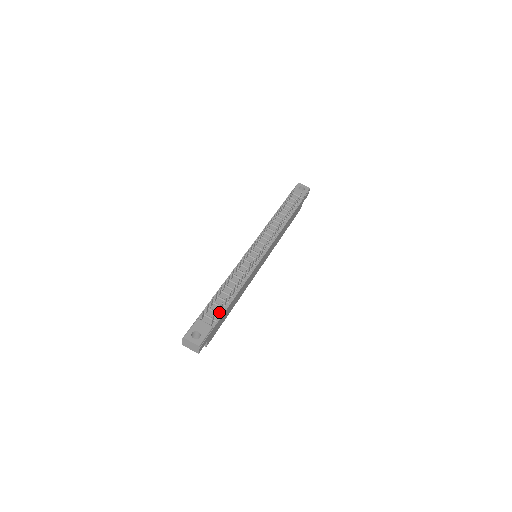
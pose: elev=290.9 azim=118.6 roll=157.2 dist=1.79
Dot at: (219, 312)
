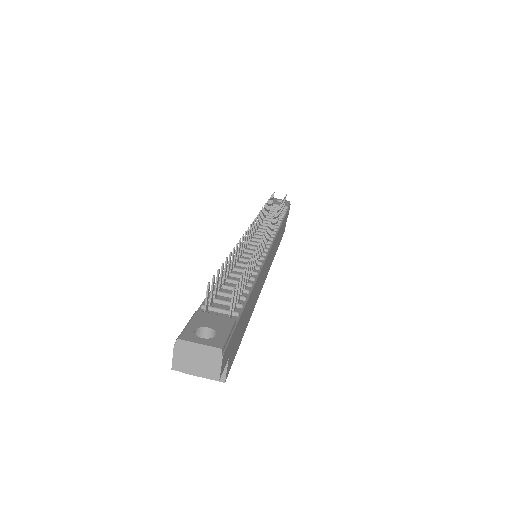
Dot at: (236, 302)
